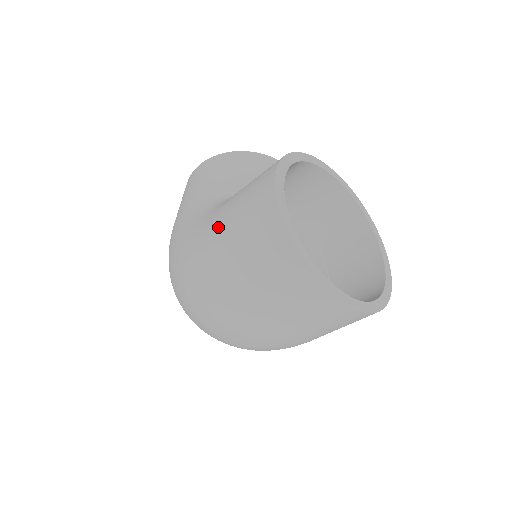
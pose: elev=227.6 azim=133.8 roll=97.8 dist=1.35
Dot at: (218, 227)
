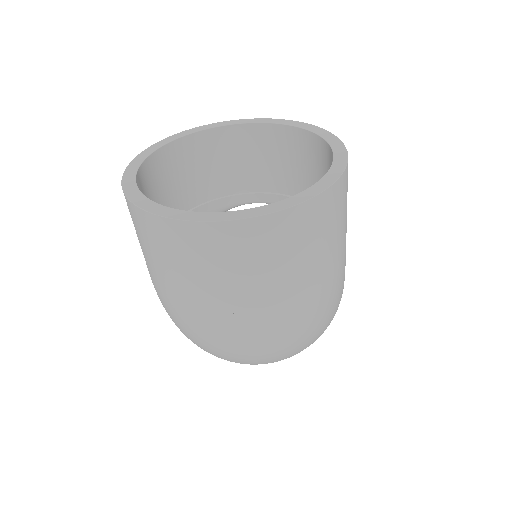
Dot at: occluded
